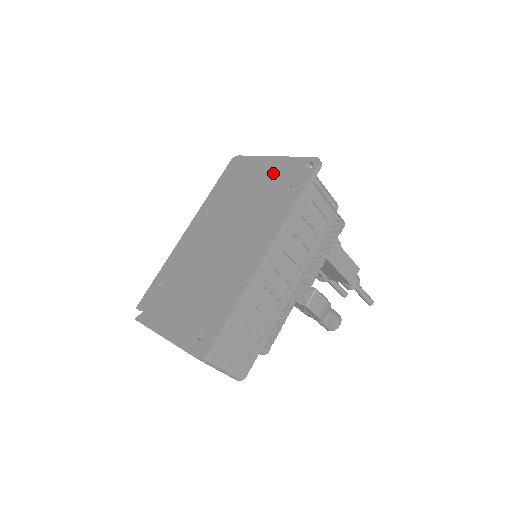
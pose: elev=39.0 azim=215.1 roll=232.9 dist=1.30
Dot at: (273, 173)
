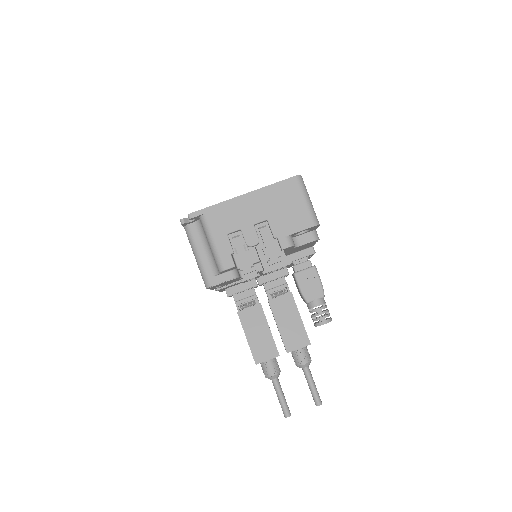
Dot at: occluded
